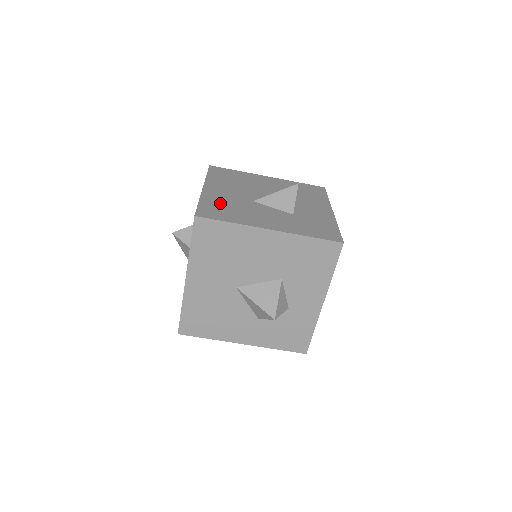
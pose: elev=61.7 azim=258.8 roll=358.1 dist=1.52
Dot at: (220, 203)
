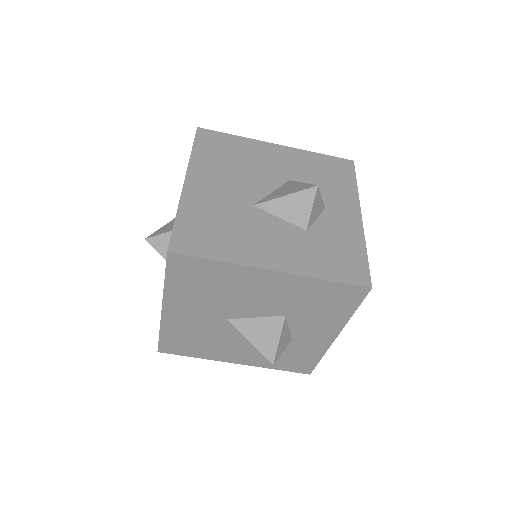
Dot at: (206, 216)
